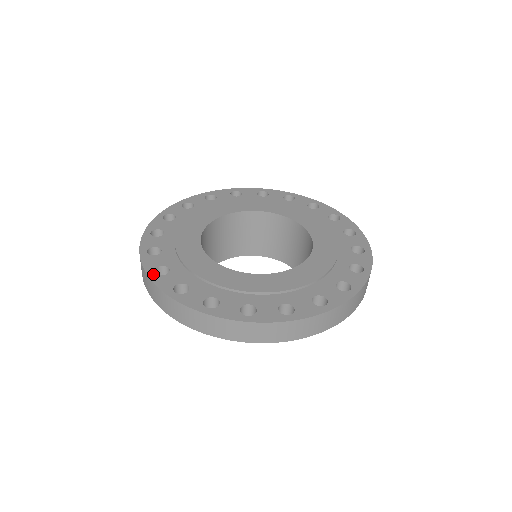
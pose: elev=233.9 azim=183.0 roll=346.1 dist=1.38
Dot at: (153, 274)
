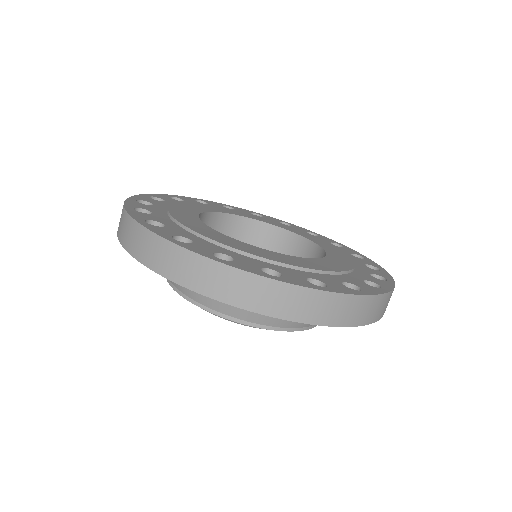
Dot at: (144, 222)
